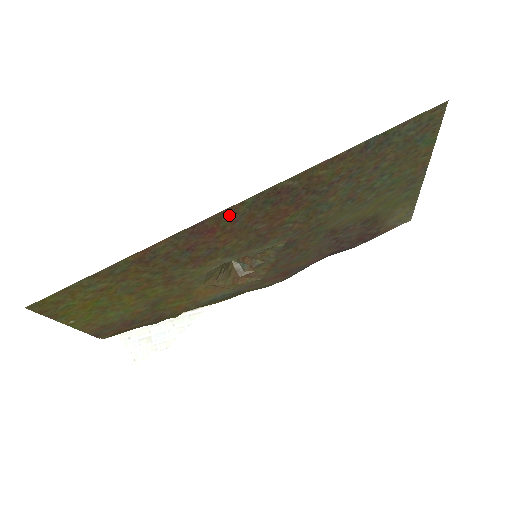
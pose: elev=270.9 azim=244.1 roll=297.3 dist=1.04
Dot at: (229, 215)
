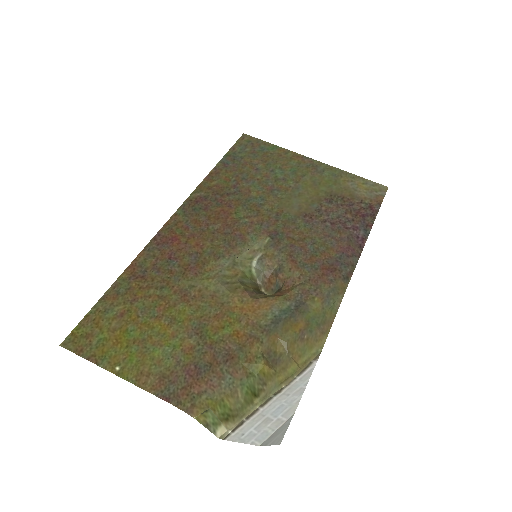
Dot at: (176, 225)
